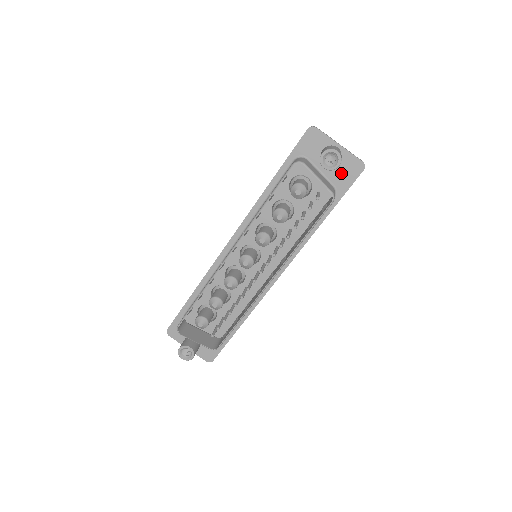
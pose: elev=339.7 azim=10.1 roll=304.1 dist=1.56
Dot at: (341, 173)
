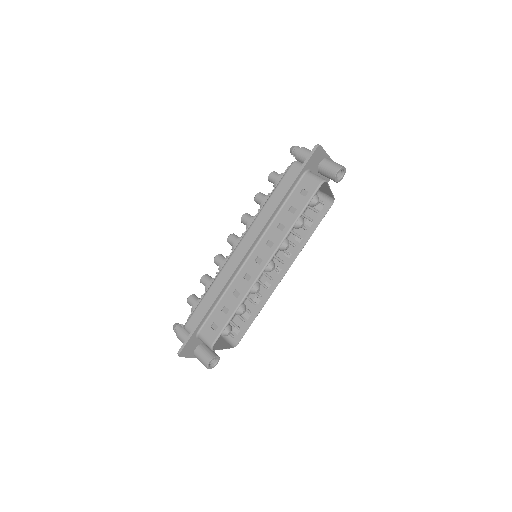
Dot at: (324, 177)
